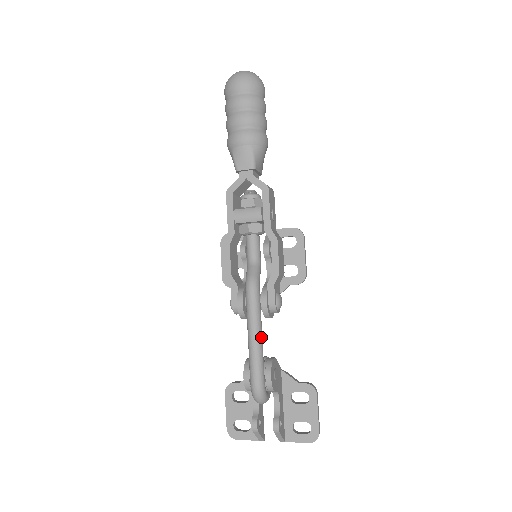
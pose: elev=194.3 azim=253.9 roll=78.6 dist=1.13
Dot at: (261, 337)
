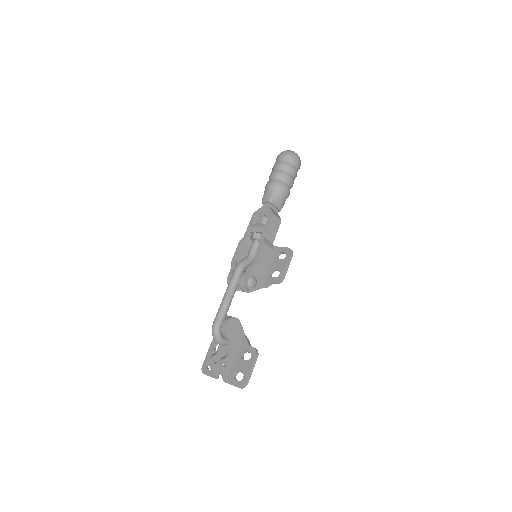
Dot at: (230, 297)
